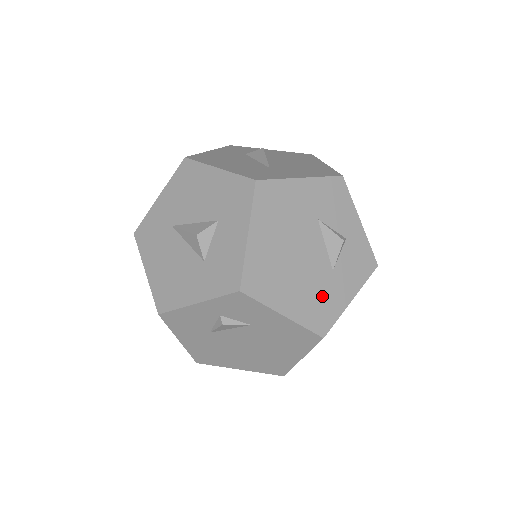
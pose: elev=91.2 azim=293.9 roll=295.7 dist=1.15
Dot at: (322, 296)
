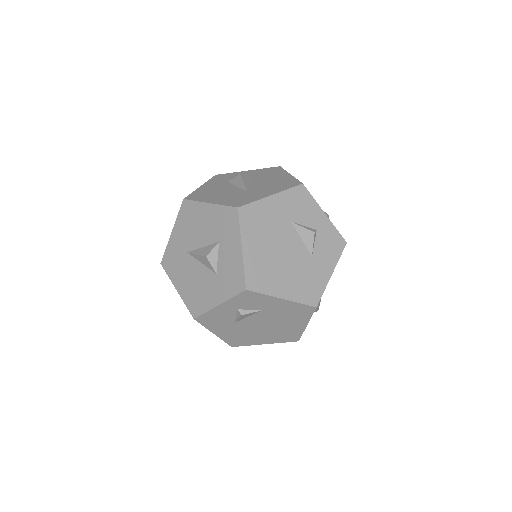
Dot at: (308, 277)
